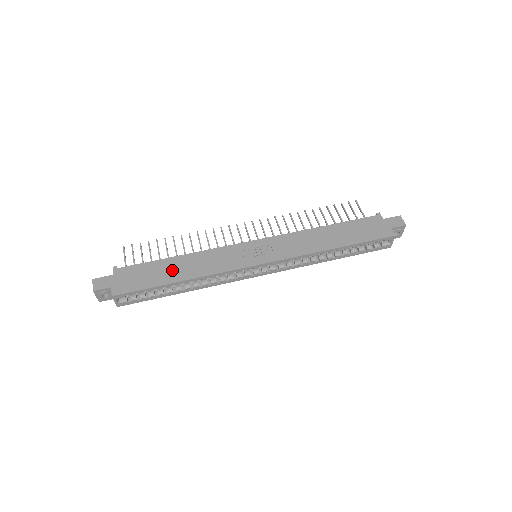
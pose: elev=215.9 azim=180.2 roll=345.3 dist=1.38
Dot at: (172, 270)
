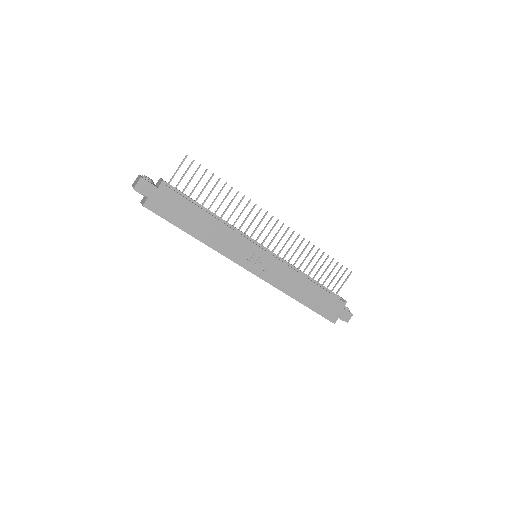
Dot at: (198, 223)
